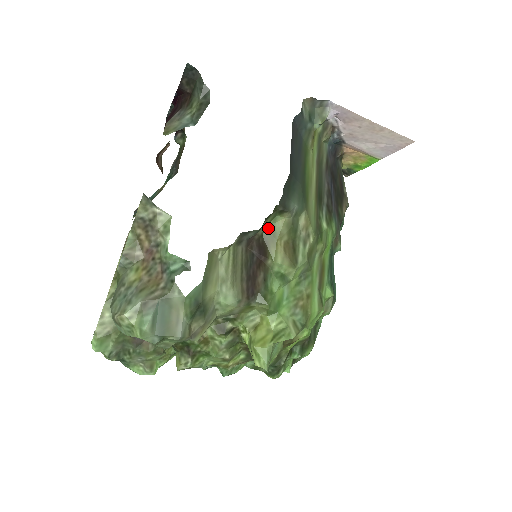
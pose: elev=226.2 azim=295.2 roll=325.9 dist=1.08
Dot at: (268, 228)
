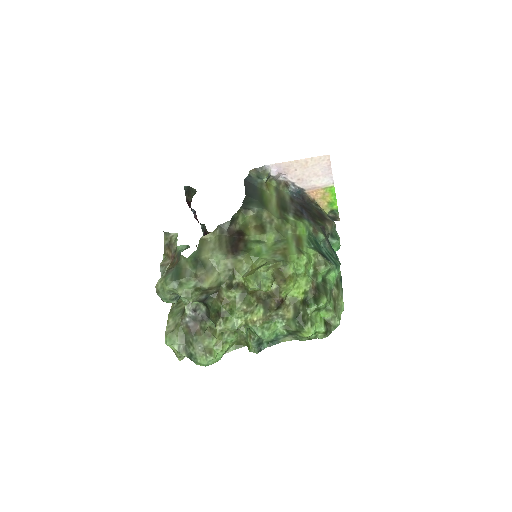
Dot at: (242, 225)
